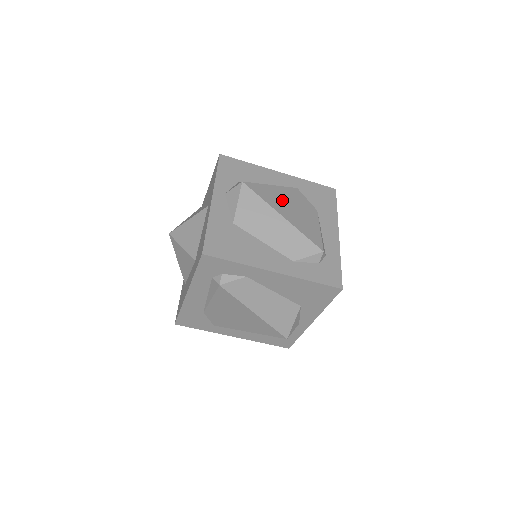
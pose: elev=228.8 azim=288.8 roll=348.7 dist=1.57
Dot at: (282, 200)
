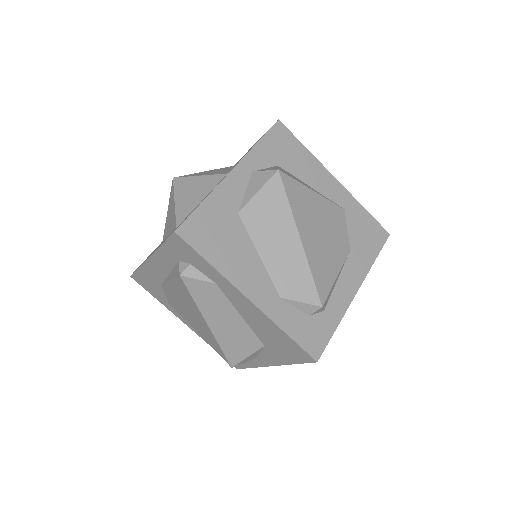
Dot at: (314, 216)
